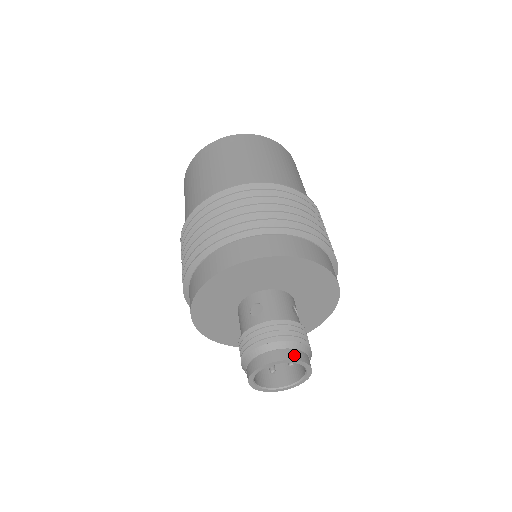
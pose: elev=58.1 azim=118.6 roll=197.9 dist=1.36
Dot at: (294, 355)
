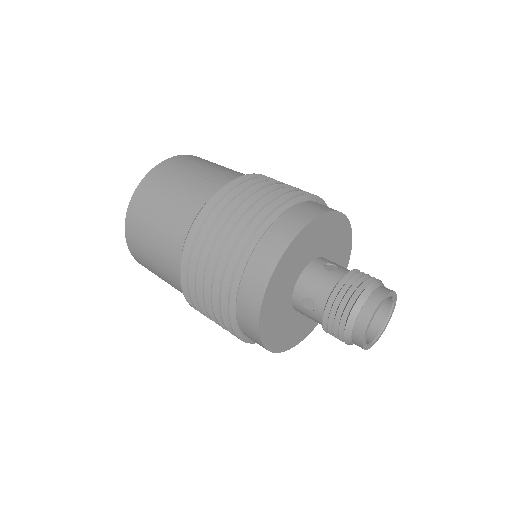
Dot at: (371, 306)
